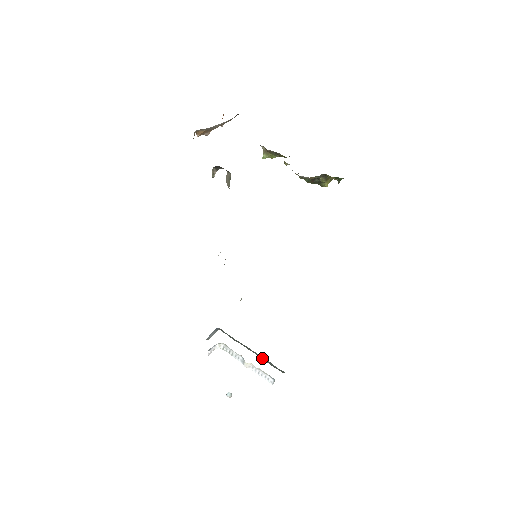
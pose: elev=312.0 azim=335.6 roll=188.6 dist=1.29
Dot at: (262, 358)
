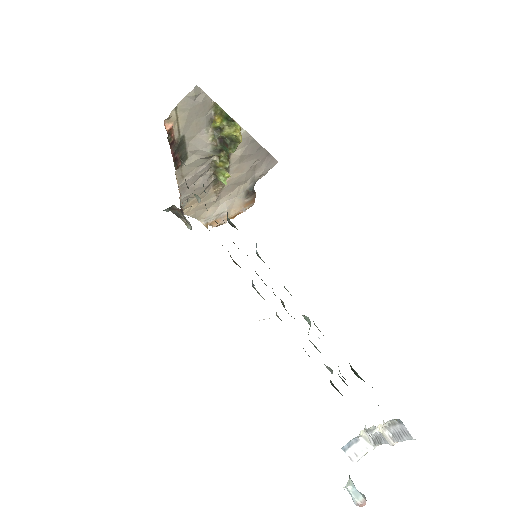
Dot at: occluded
